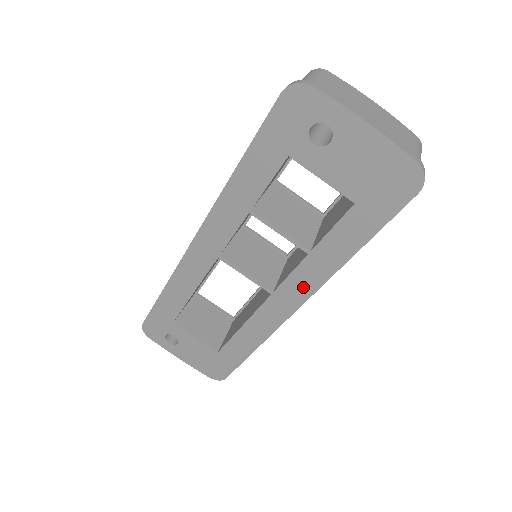
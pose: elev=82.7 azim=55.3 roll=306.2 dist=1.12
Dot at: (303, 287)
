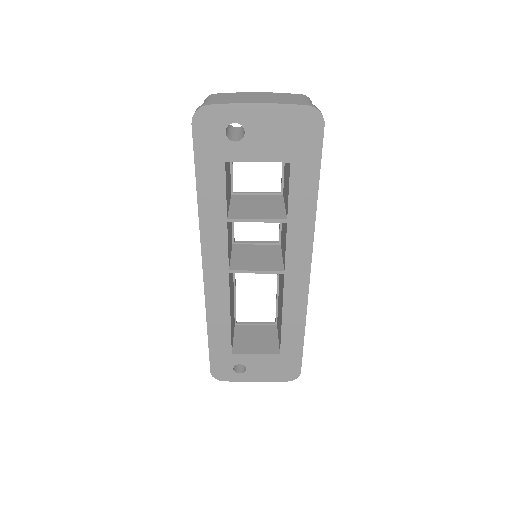
Dot at: (302, 251)
